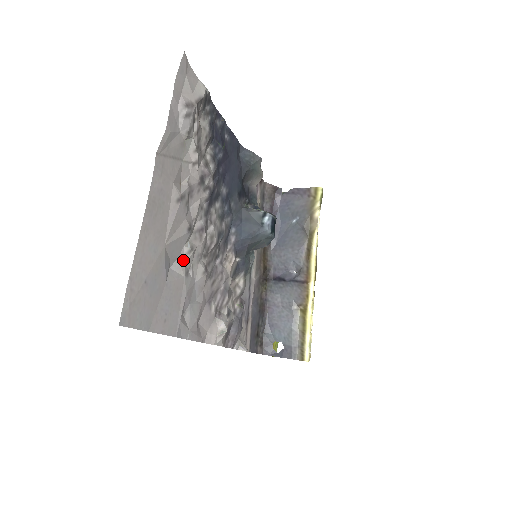
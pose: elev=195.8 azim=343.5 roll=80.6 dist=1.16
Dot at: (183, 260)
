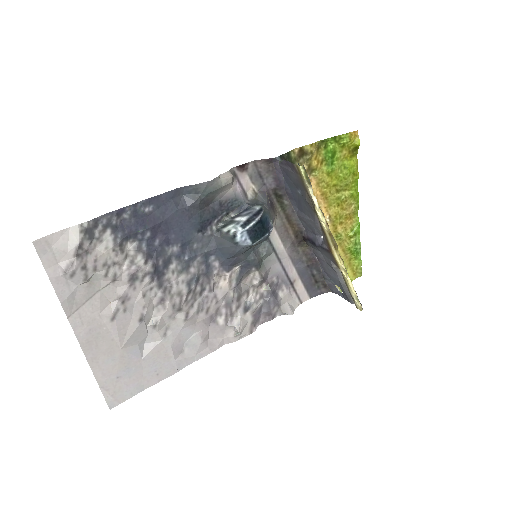
Dot at: (154, 332)
